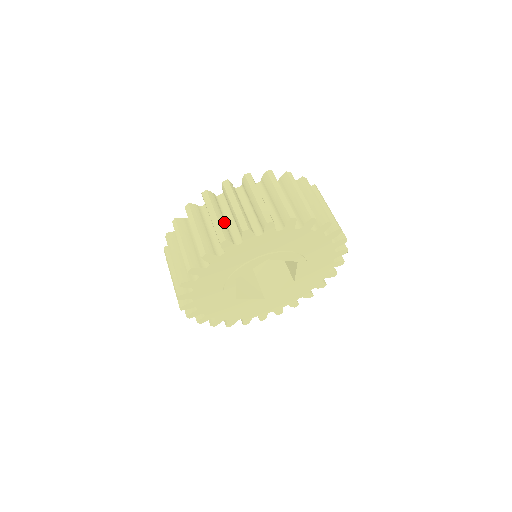
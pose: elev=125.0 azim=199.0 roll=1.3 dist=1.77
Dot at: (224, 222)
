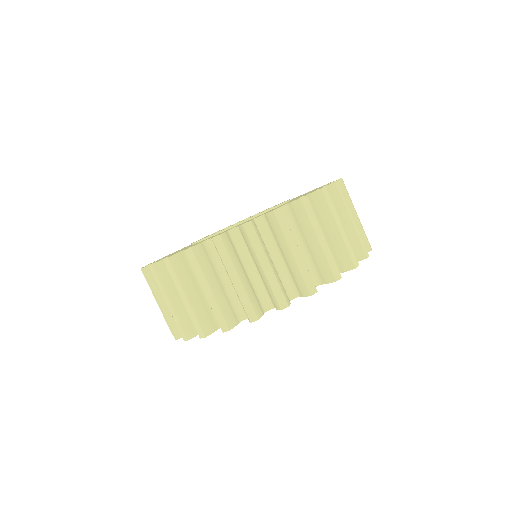
Dot at: (183, 306)
